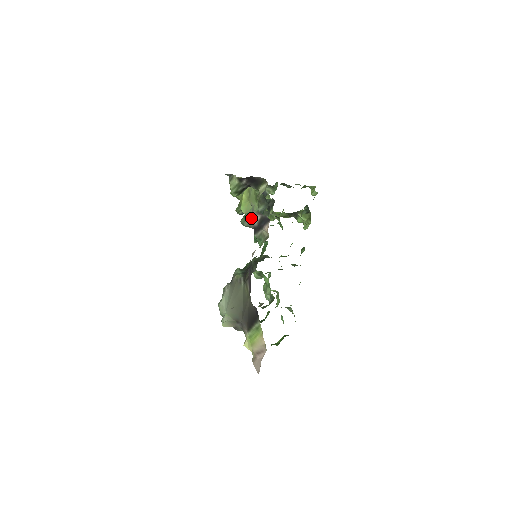
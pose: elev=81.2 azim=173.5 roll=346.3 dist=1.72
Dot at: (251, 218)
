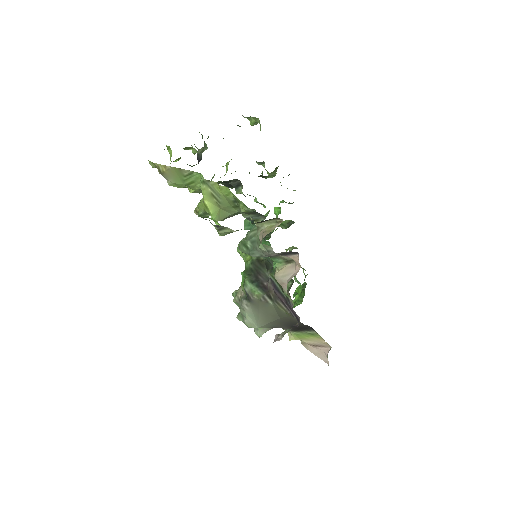
Dot at: (265, 254)
